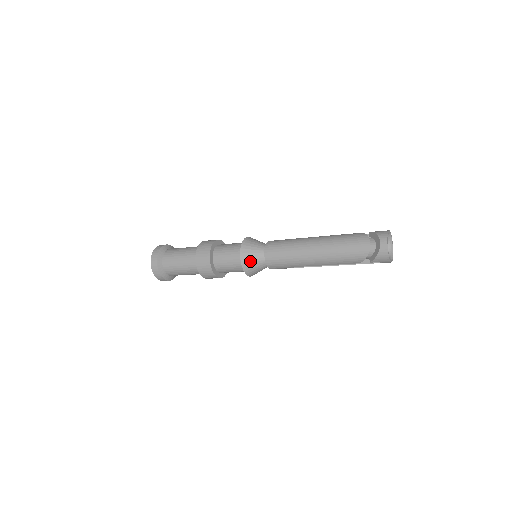
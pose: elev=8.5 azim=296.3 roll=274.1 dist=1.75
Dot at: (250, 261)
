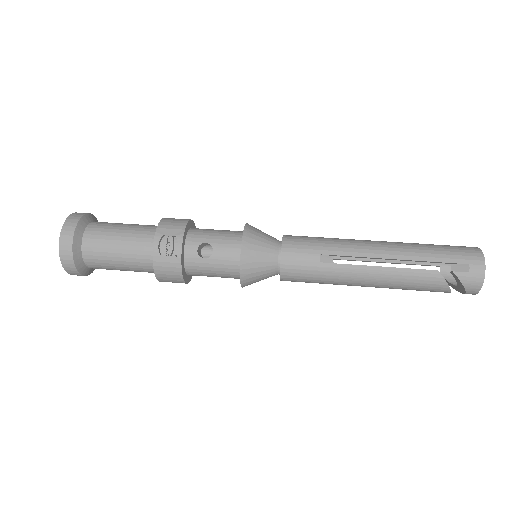
Dot at: occluded
